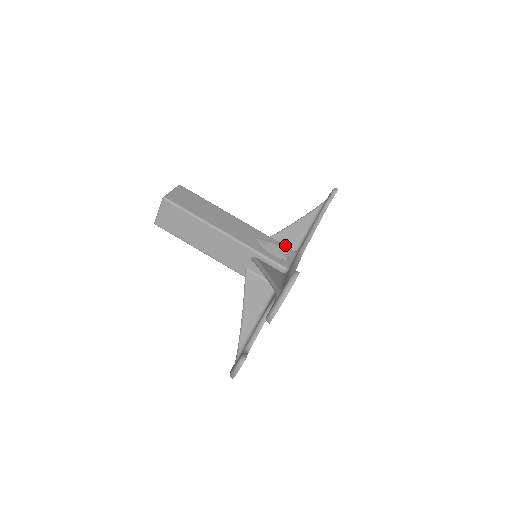
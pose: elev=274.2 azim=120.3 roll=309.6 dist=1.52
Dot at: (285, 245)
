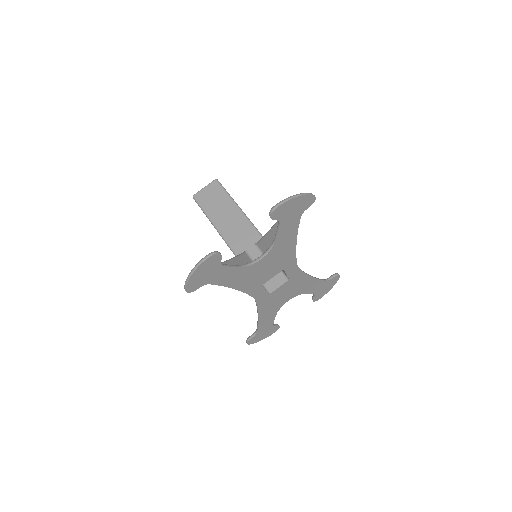
Dot at: occluded
